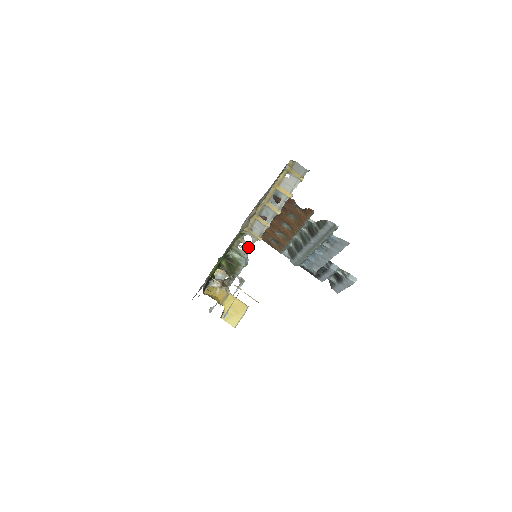
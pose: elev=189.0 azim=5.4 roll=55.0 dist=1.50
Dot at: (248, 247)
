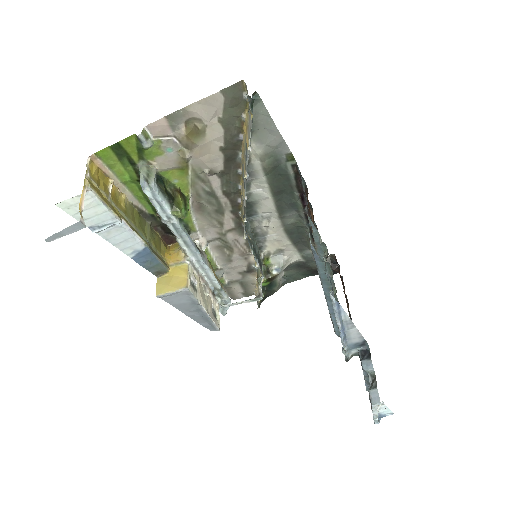
Dot at: occluded
